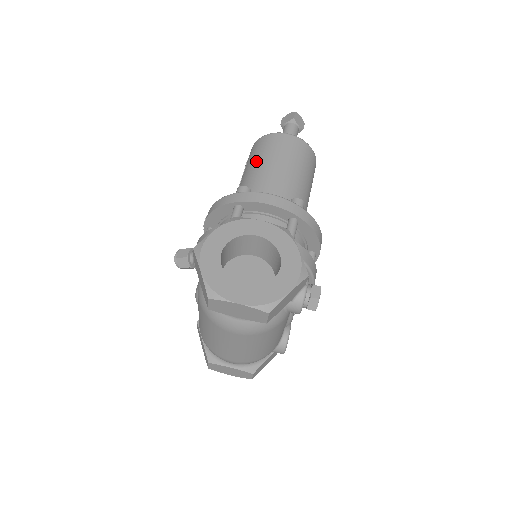
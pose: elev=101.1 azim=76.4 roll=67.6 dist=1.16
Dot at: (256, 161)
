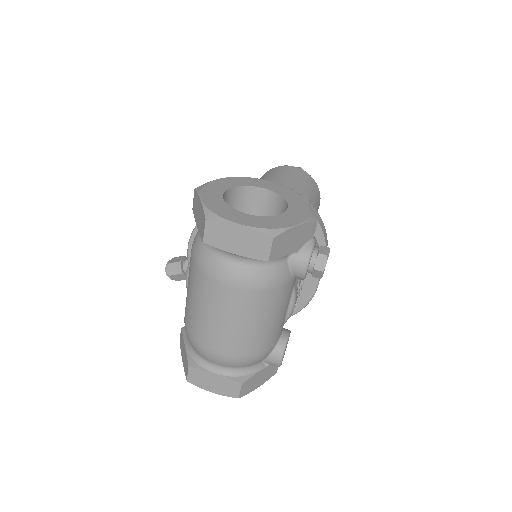
Dot at: occluded
